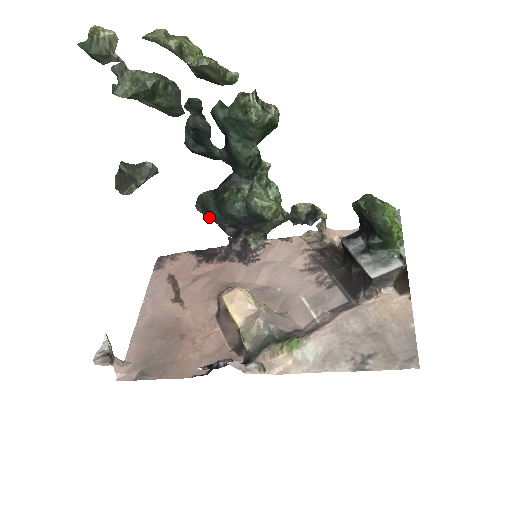
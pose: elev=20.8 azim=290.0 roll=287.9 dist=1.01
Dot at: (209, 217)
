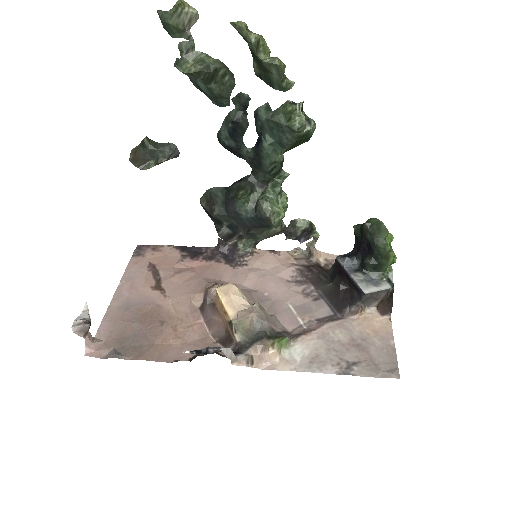
Dot at: (213, 212)
